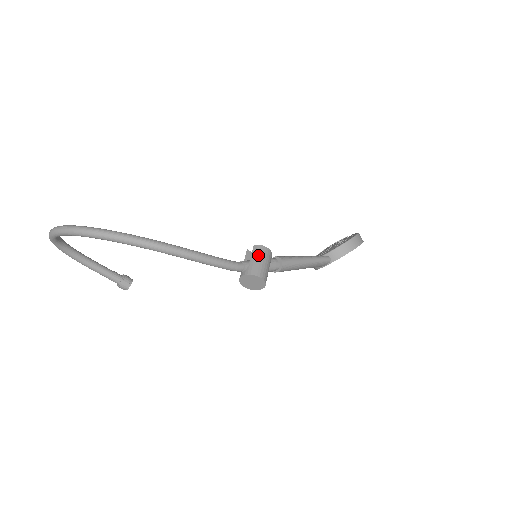
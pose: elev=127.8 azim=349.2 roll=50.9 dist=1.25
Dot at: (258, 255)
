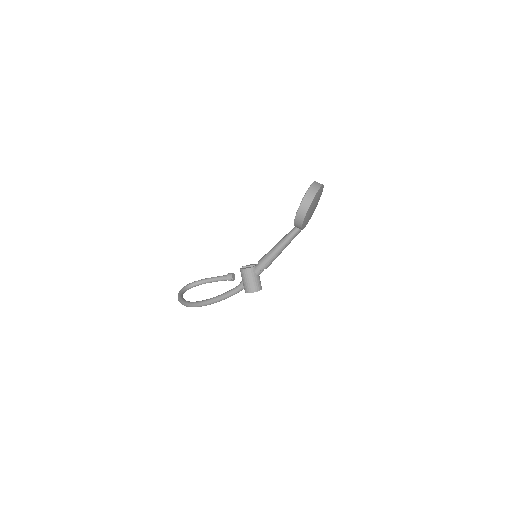
Dot at: (243, 278)
